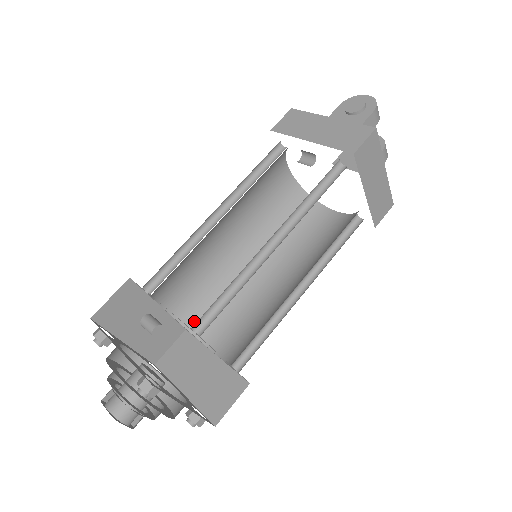
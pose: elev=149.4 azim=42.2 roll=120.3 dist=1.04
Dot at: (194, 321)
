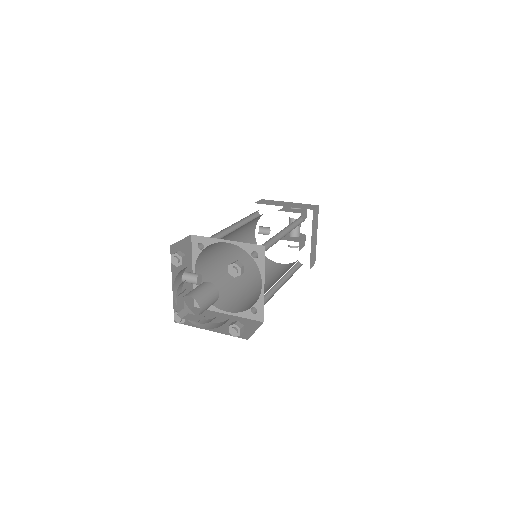
Dot at: occluded
